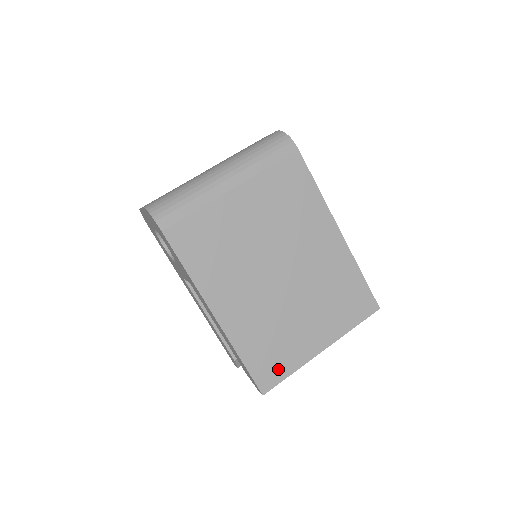
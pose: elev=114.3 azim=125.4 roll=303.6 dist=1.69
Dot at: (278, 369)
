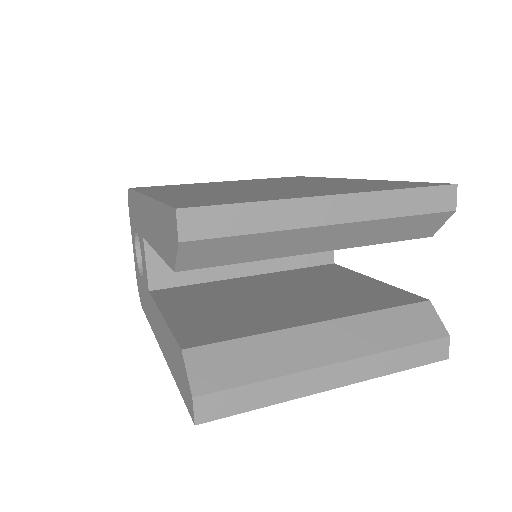
Dot at: occluded
